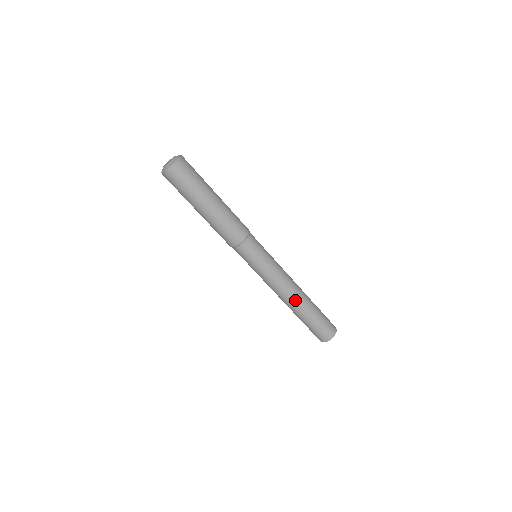
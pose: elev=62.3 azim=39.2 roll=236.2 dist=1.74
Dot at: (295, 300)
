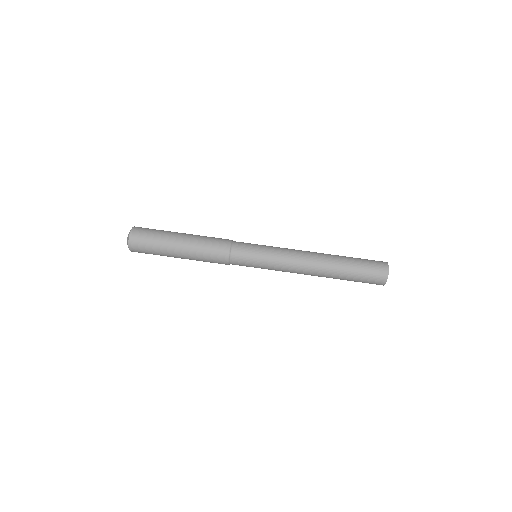
Dot at: (318, 272)
